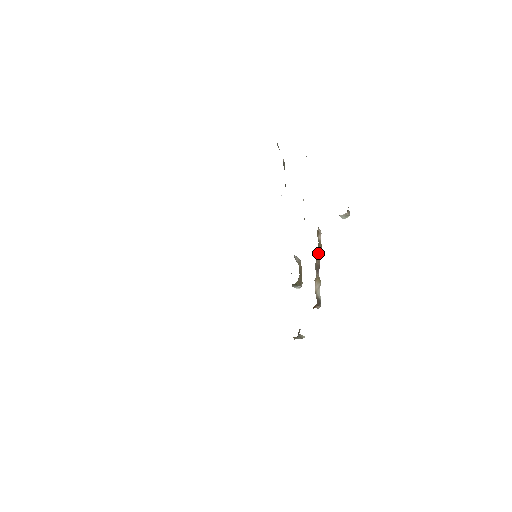
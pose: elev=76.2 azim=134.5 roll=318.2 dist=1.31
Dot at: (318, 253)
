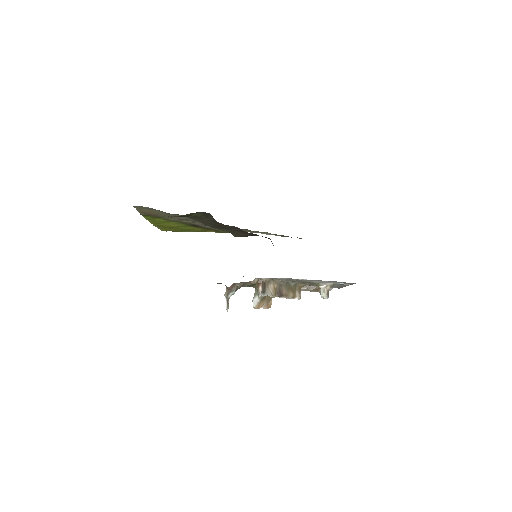
Dot at: (289, 290)
